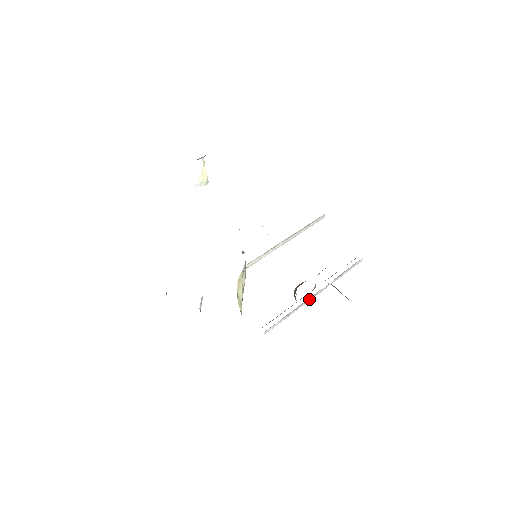
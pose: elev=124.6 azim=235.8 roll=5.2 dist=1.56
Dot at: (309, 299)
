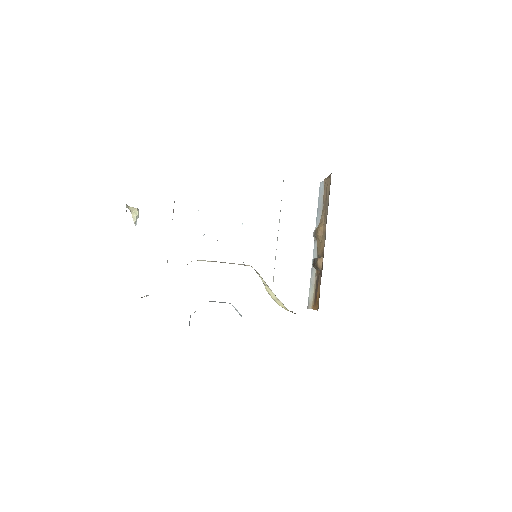
Dot at: occluded
